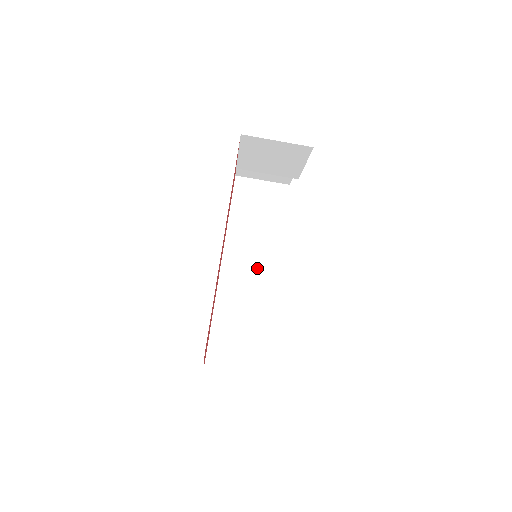
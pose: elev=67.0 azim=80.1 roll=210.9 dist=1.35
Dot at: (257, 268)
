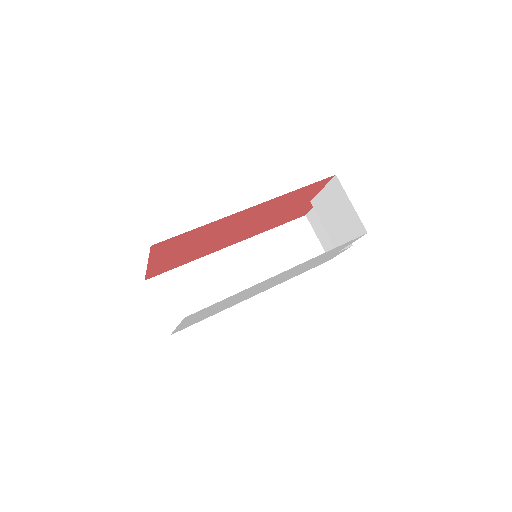
Dot at: (248, 275)
